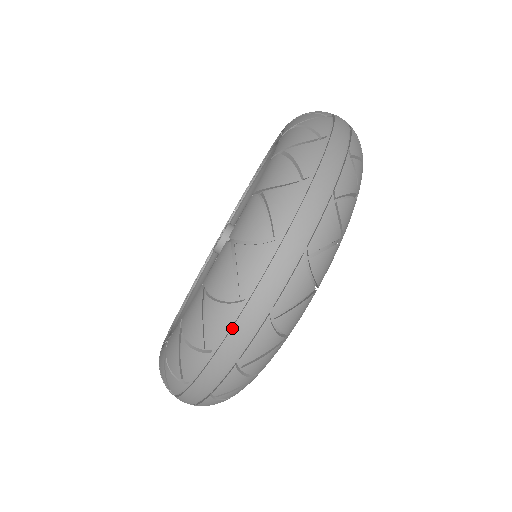
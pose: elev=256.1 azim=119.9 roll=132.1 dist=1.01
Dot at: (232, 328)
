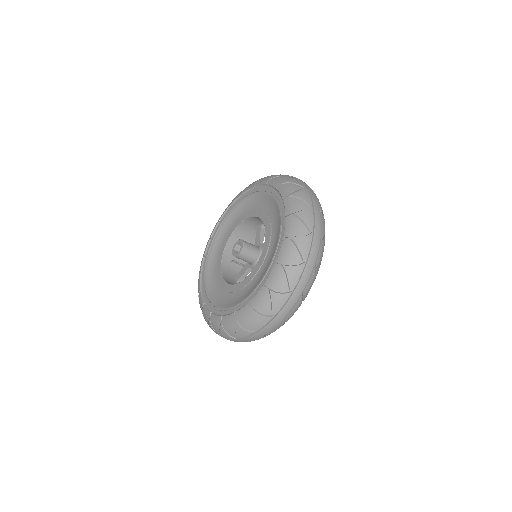
Dot at: (248, 337)
